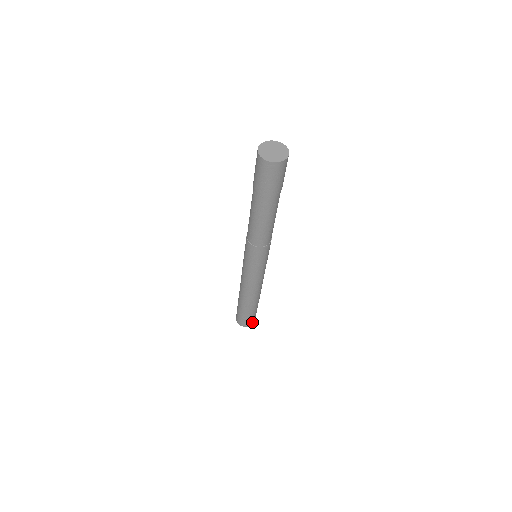
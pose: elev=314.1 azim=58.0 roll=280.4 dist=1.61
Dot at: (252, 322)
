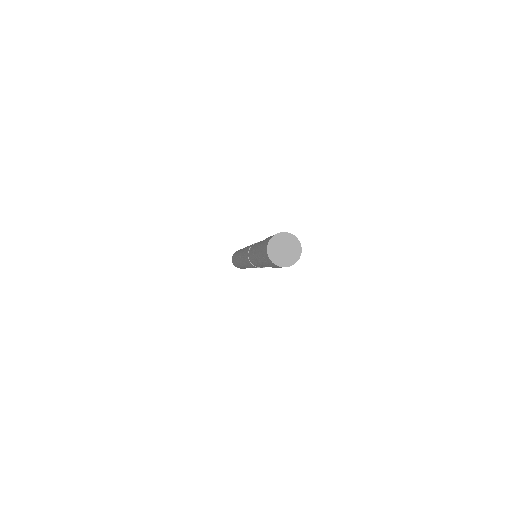
Dot at: occluded
